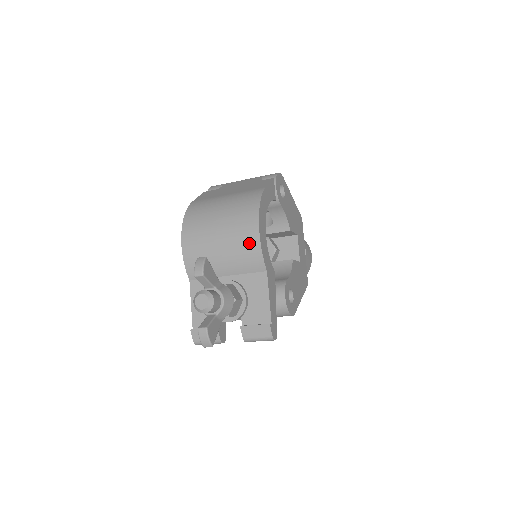
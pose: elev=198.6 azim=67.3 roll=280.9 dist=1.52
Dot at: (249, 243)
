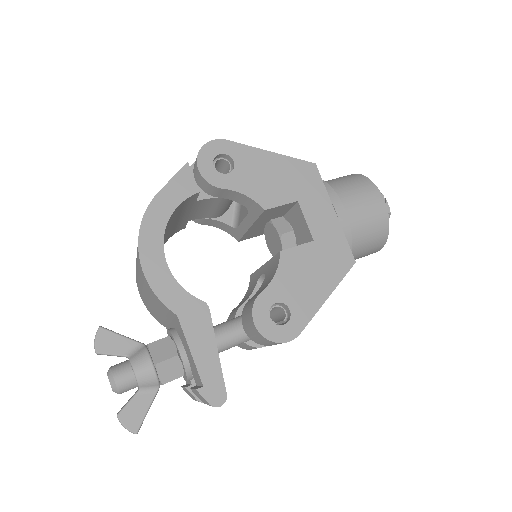
Dot at: (146, 286)
